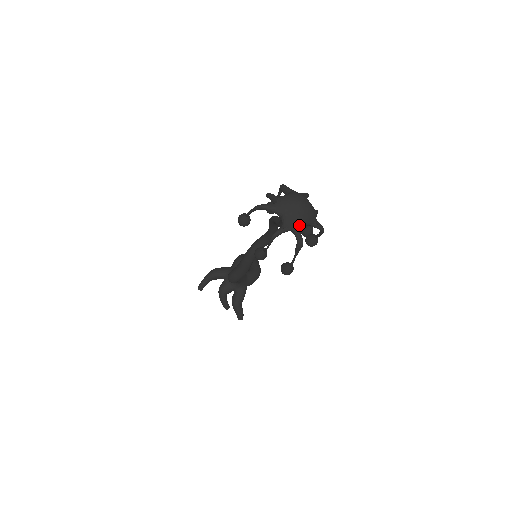
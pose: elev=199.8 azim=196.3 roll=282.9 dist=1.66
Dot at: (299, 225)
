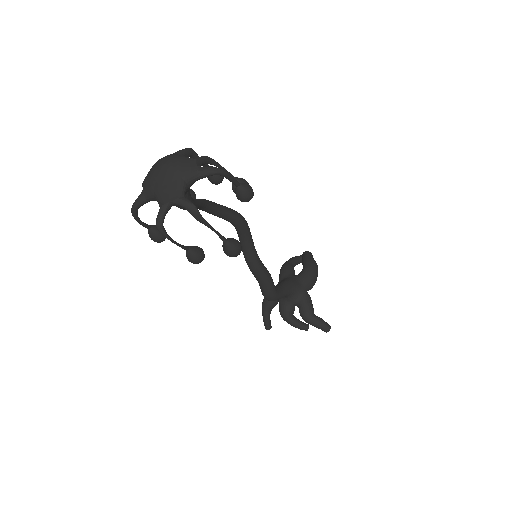
Dot at: (176, 190)
